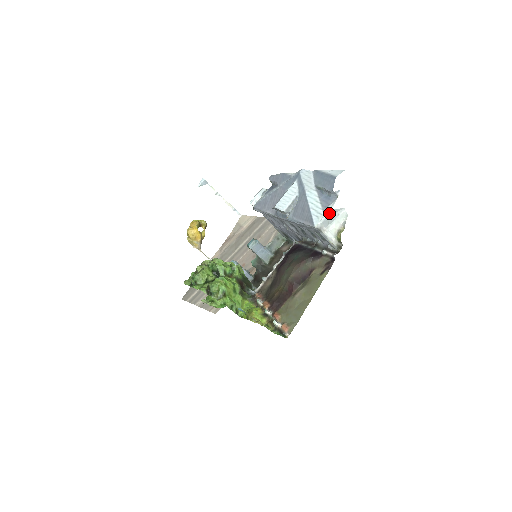
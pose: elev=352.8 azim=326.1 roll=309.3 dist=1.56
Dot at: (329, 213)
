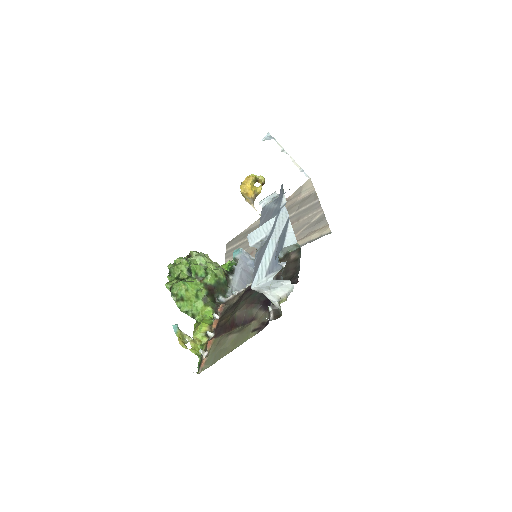
Dot at: (267, 281)
